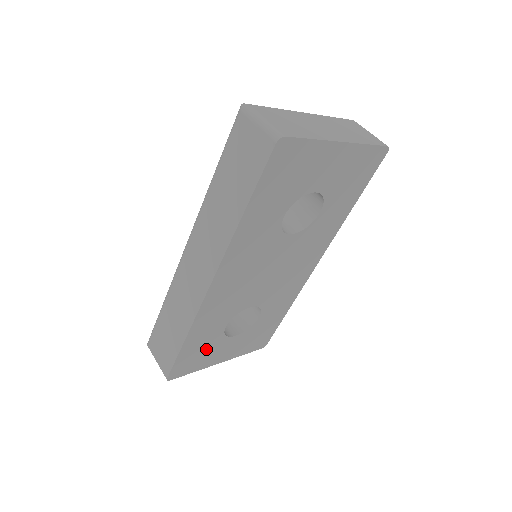
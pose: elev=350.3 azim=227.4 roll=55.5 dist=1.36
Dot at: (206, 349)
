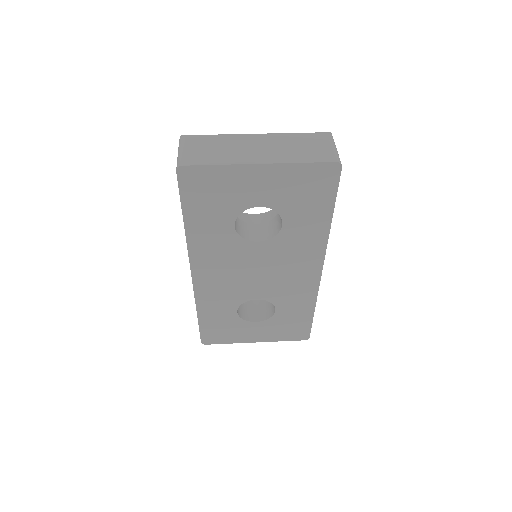
Dot at: (228, 327)
